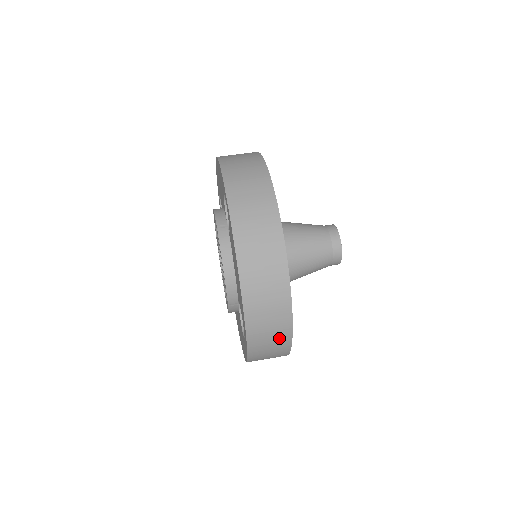
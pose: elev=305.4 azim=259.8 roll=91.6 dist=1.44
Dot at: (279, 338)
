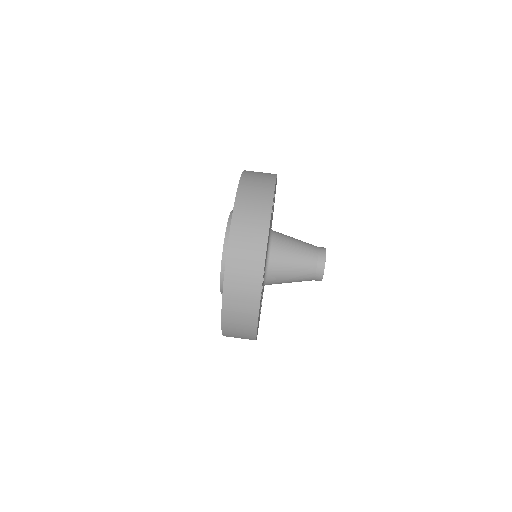
Dot at: occluded
